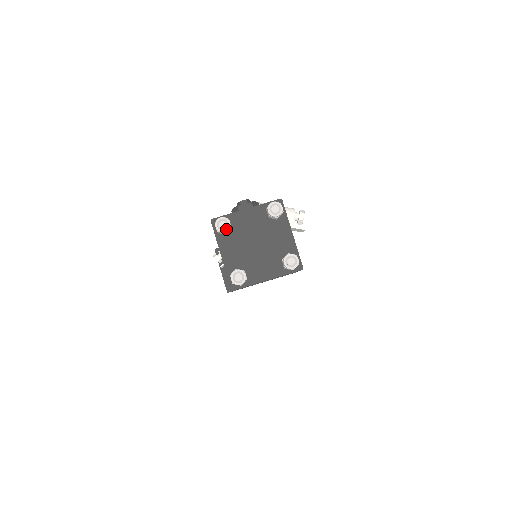
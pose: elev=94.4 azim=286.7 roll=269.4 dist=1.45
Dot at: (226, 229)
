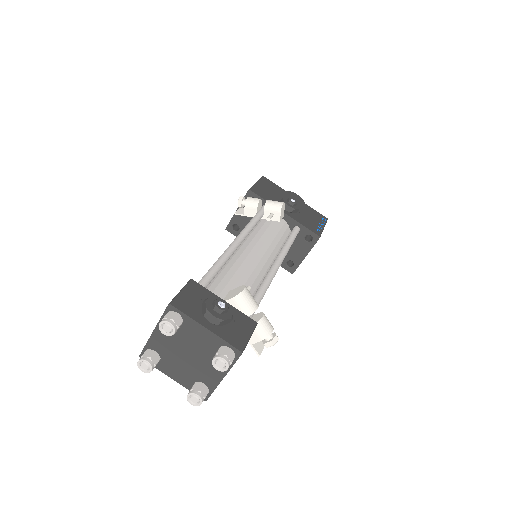
Dot at: (166, 334)
